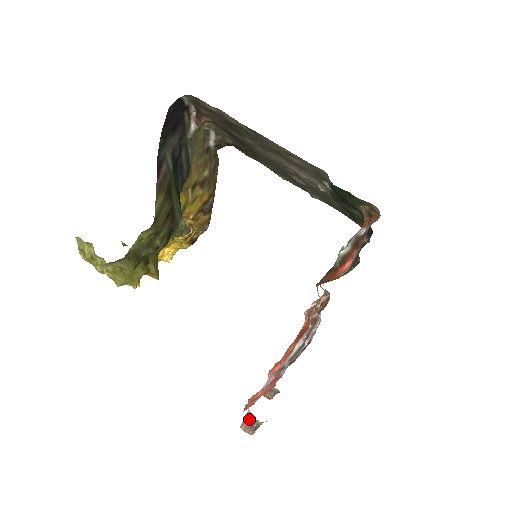
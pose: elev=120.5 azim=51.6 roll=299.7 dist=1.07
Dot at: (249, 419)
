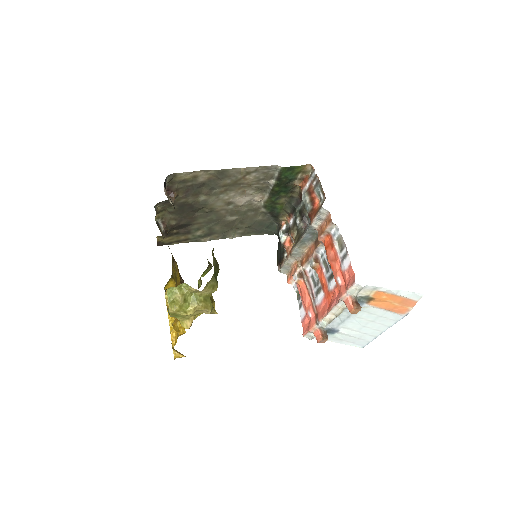
Dot at: (353, 300)
